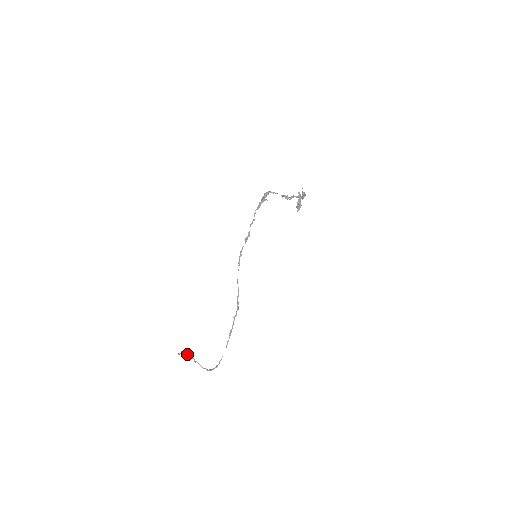
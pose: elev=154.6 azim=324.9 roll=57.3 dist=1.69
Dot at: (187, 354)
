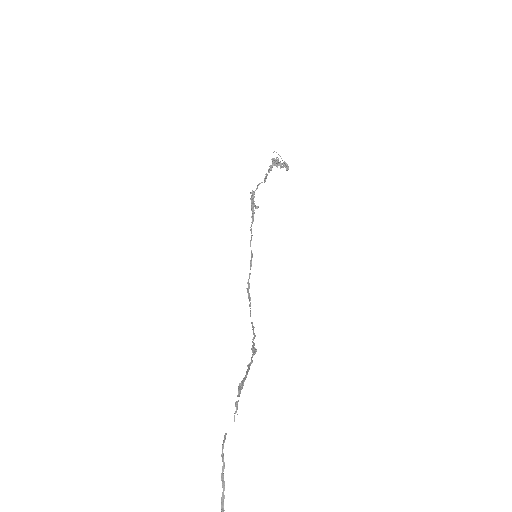
Dot at: out of frame
